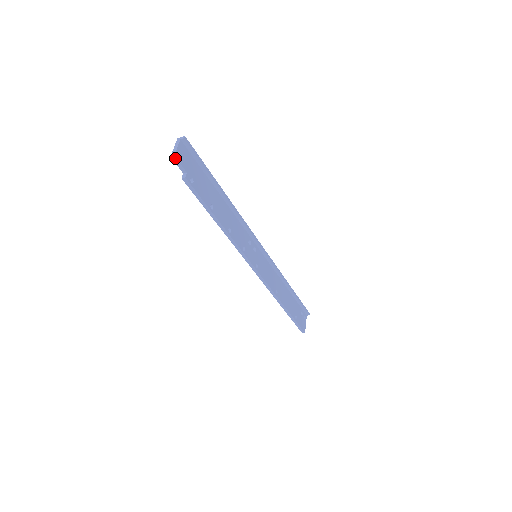
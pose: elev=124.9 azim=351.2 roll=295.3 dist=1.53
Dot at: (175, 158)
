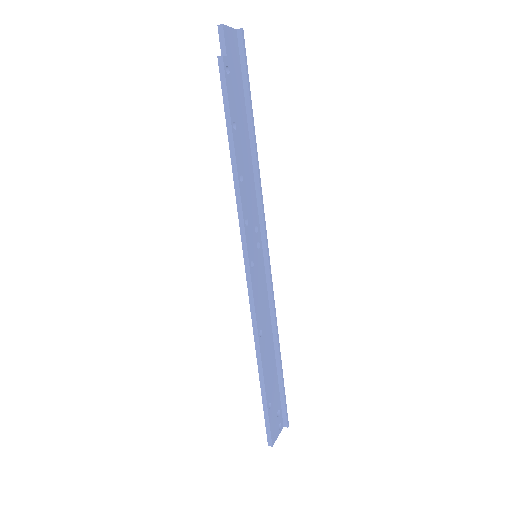
Dot at: (222, 29)
